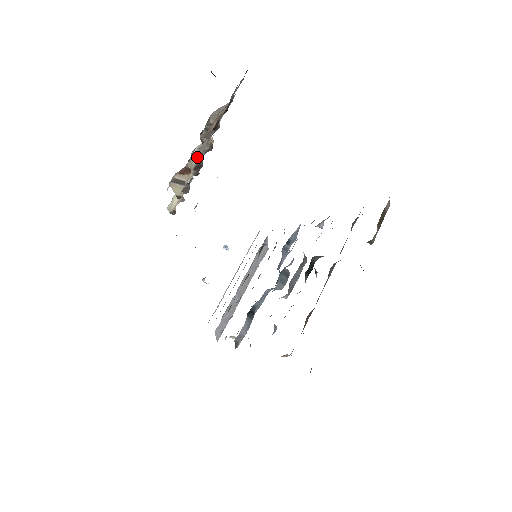
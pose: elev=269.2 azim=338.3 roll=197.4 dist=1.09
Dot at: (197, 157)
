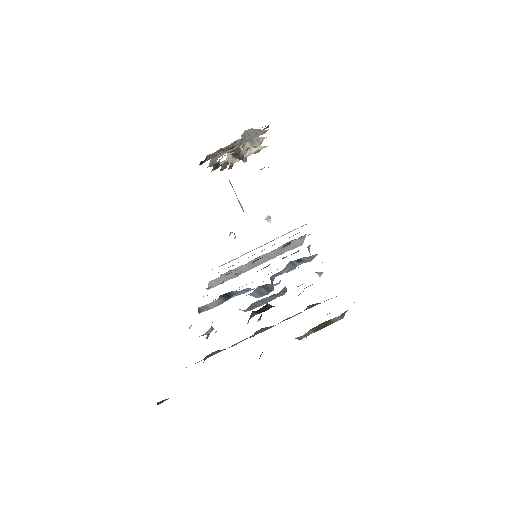
Dot at: occluded
